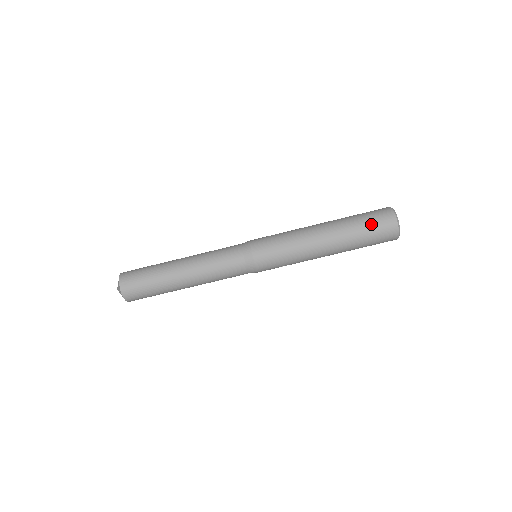
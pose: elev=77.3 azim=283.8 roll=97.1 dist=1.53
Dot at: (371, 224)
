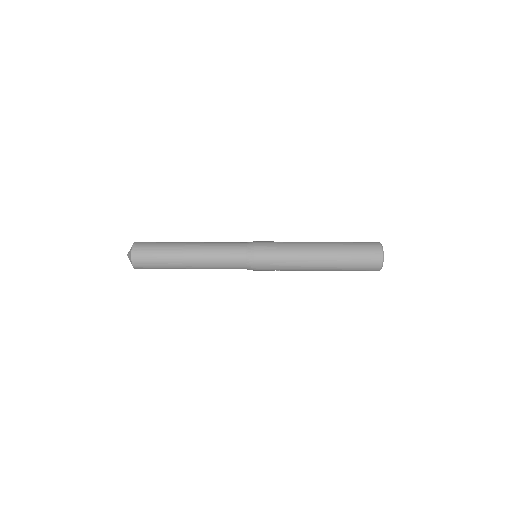
Dot at: (360, 250)
